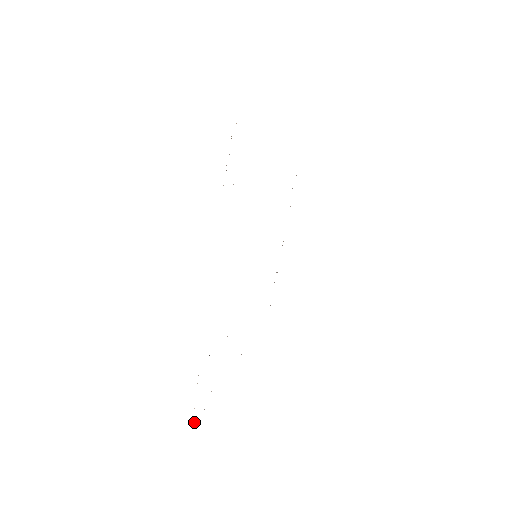
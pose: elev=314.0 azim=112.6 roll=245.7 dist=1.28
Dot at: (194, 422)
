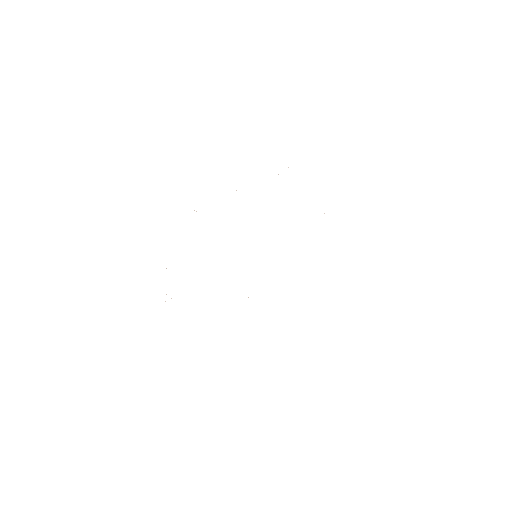
Dot at: occluded
